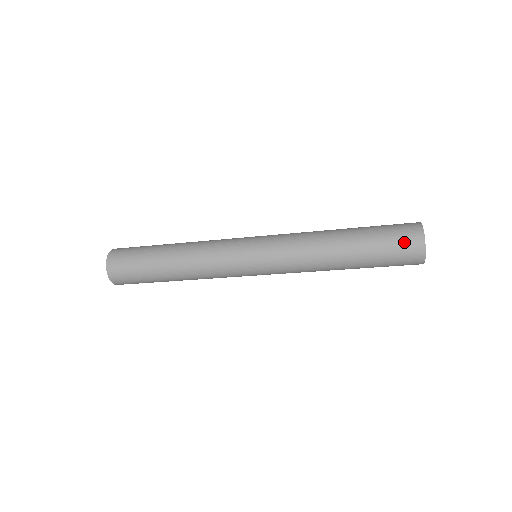
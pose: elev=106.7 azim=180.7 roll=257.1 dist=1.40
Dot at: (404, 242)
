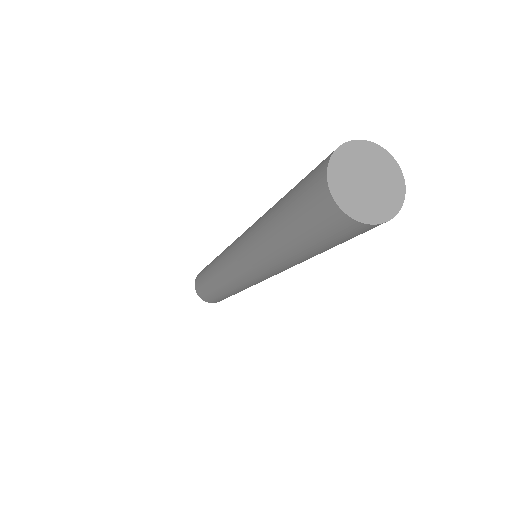
Dot at: (333, 230)
